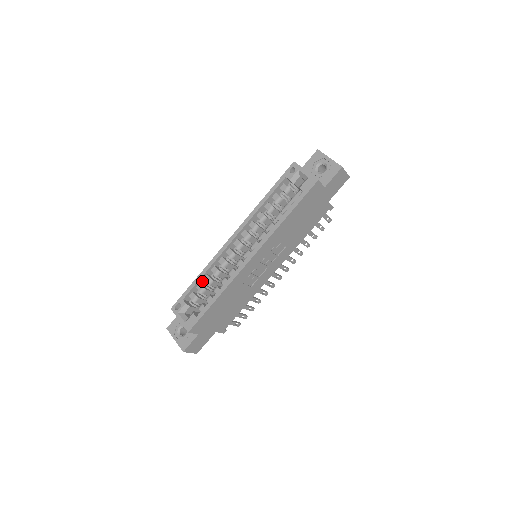
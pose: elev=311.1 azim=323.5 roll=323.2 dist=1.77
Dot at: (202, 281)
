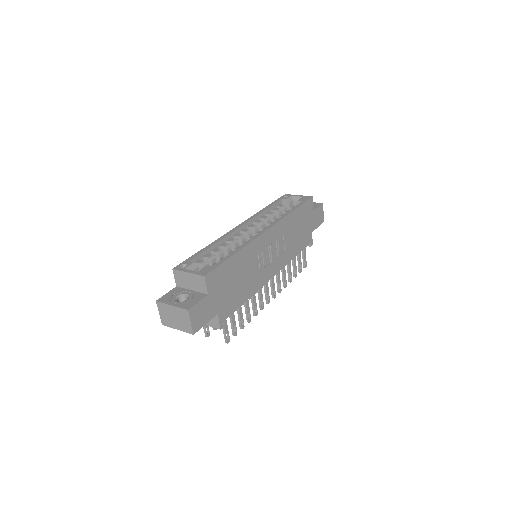
Dot at: occluded
